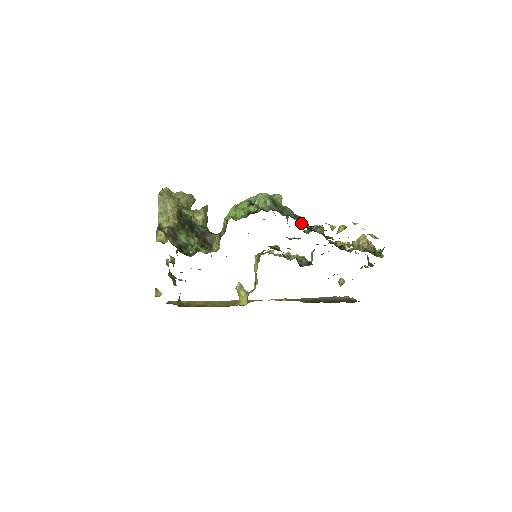
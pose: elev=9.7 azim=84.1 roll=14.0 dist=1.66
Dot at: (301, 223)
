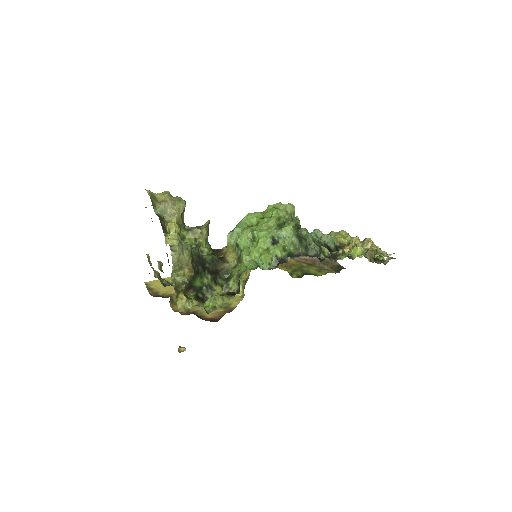
Dot at: (315, 239)
